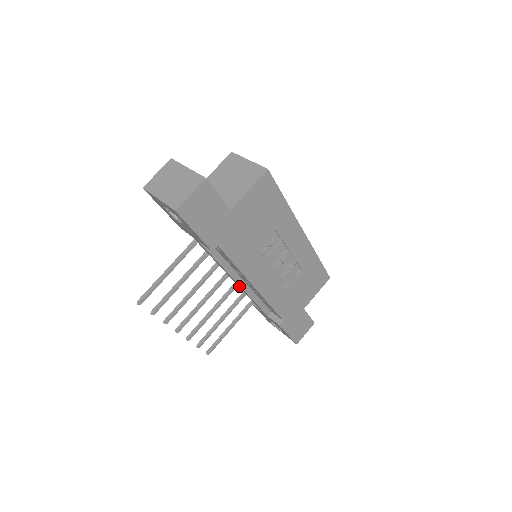
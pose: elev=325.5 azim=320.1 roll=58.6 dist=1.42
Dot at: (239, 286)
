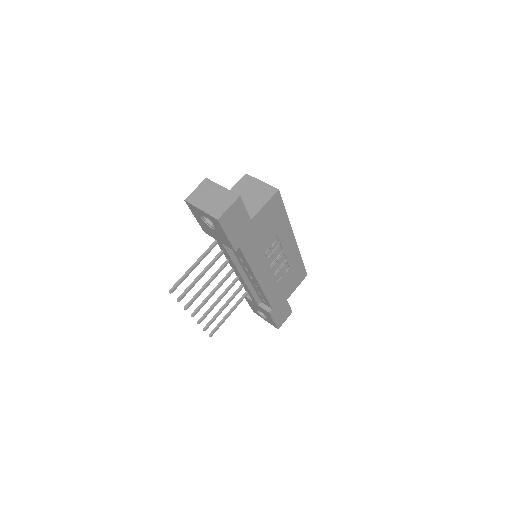
Dot at: (242, 280)
